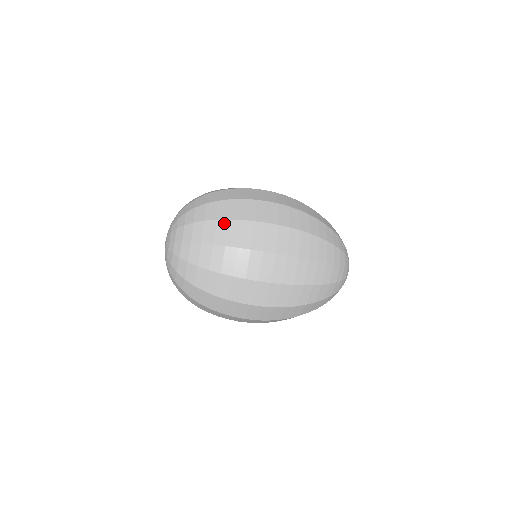
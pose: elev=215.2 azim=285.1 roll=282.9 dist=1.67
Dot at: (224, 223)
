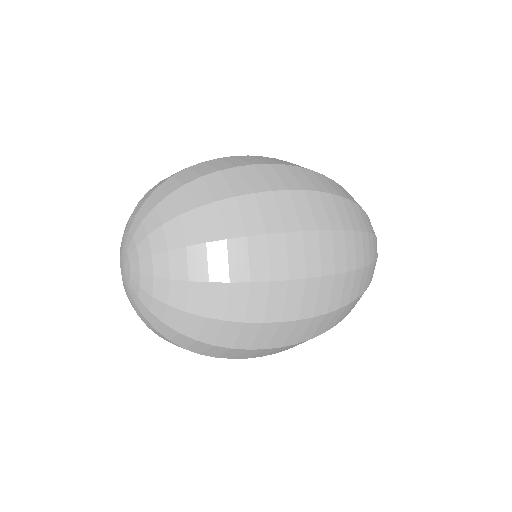
Dot at: (237, 326)
